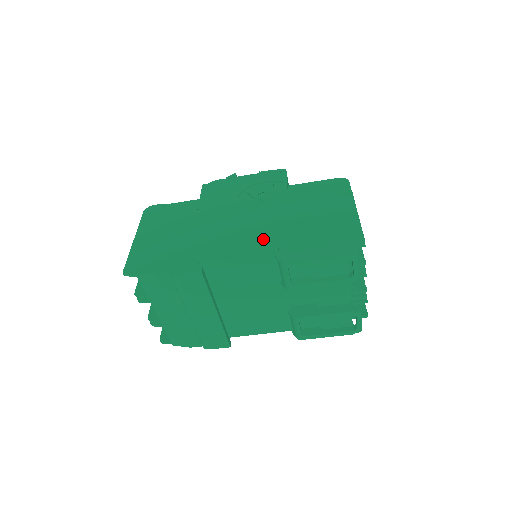
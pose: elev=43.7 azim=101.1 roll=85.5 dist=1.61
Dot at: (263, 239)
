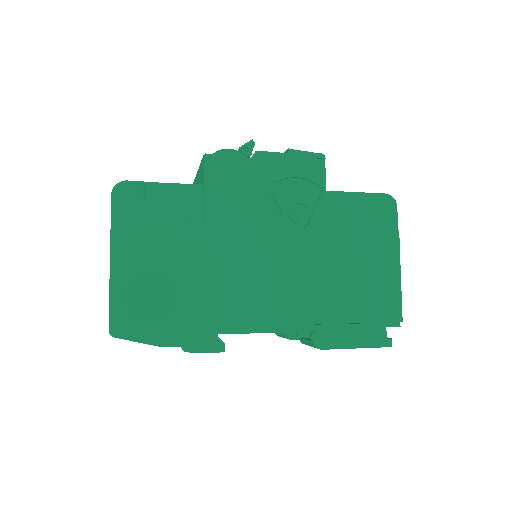
Dot at: (297, 305)
